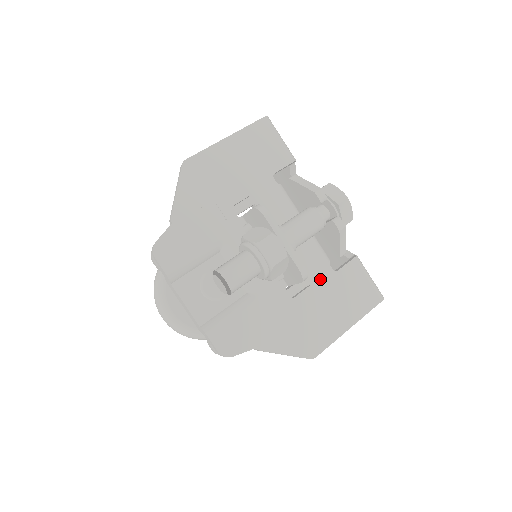
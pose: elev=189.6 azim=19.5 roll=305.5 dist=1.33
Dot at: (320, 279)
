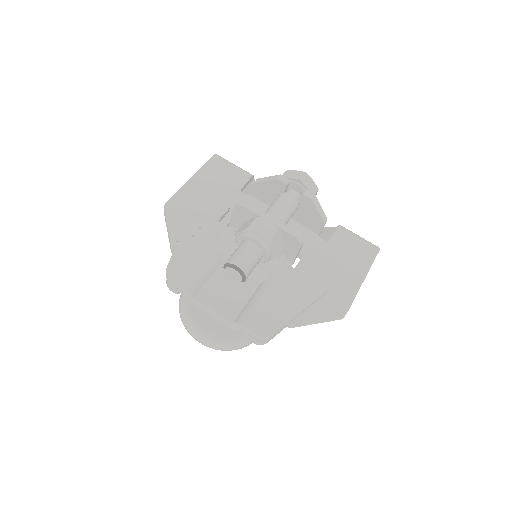
Dot at: (318, 251)
